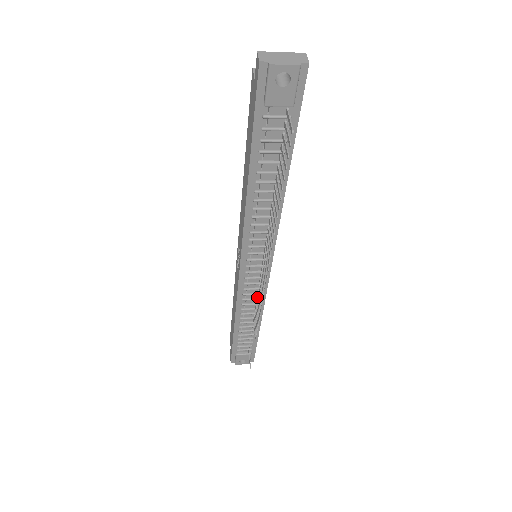
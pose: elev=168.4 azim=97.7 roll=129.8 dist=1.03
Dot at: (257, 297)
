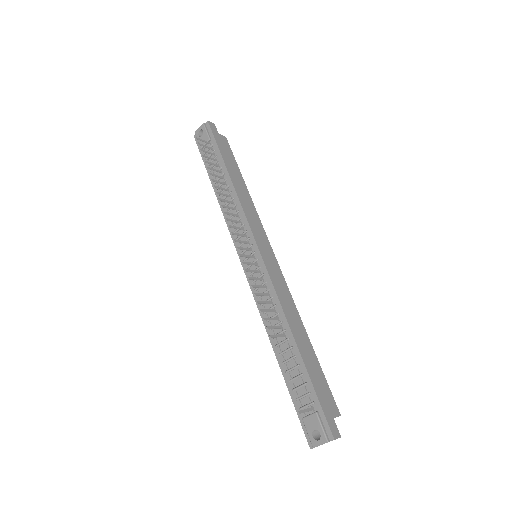
Dot at: (267, 294)
